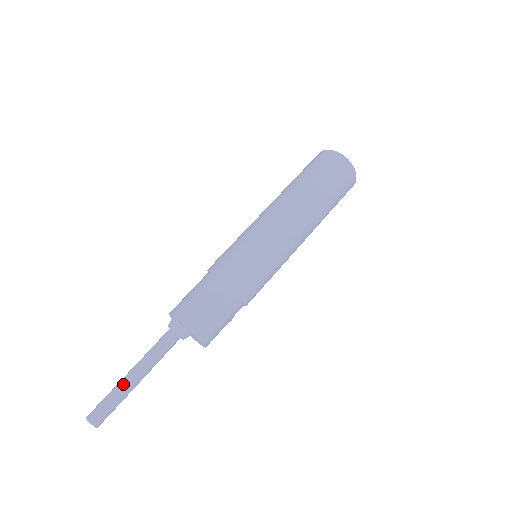
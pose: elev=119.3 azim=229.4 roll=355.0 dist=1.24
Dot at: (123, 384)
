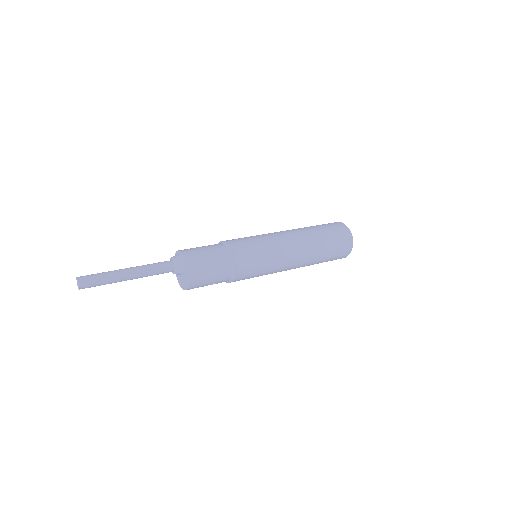
Dot at: (118, 275)
